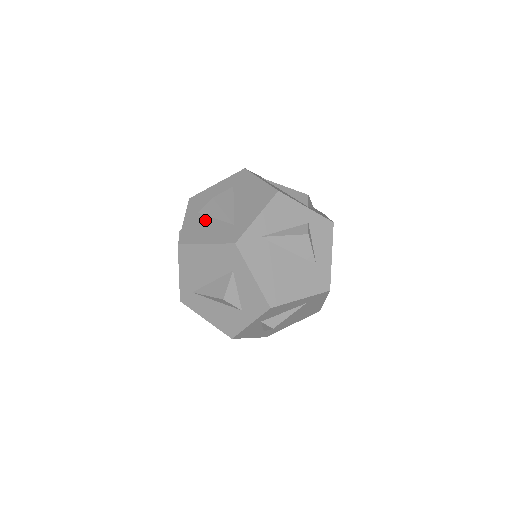
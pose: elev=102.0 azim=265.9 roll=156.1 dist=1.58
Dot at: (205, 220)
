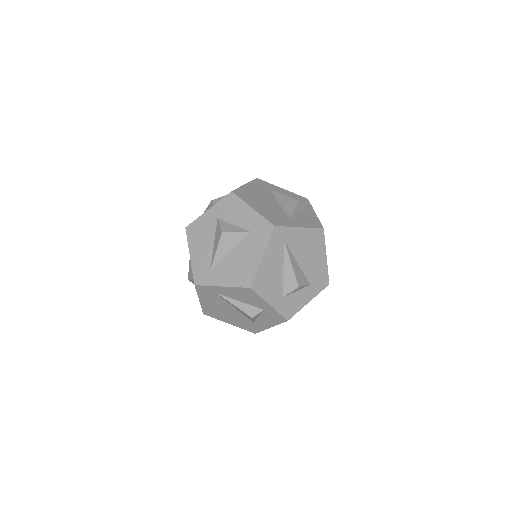
Dot at: (211, 234)
